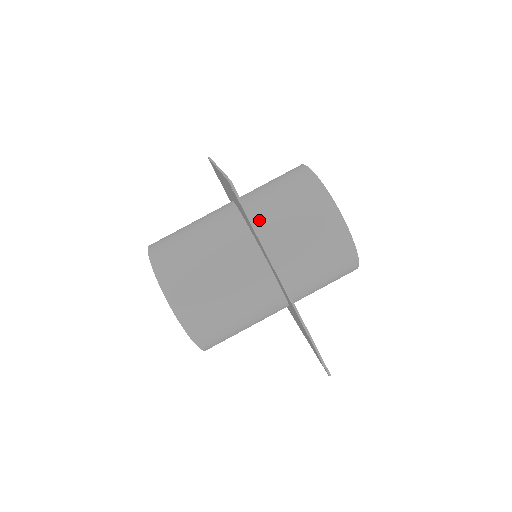
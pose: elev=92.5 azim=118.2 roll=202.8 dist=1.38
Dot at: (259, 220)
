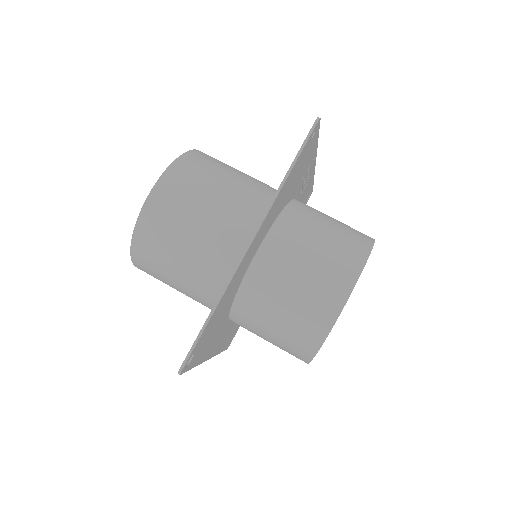
Dot at: (296, 211)
